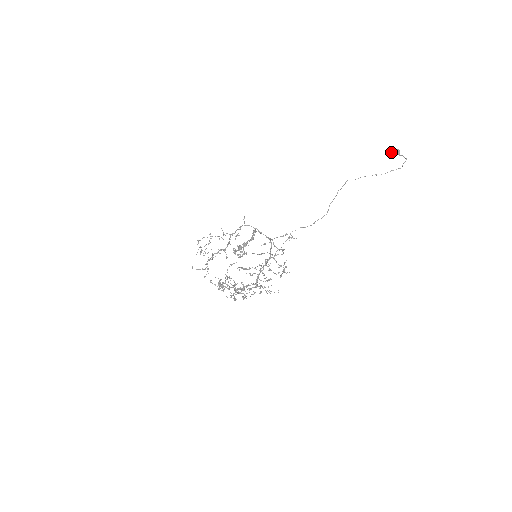
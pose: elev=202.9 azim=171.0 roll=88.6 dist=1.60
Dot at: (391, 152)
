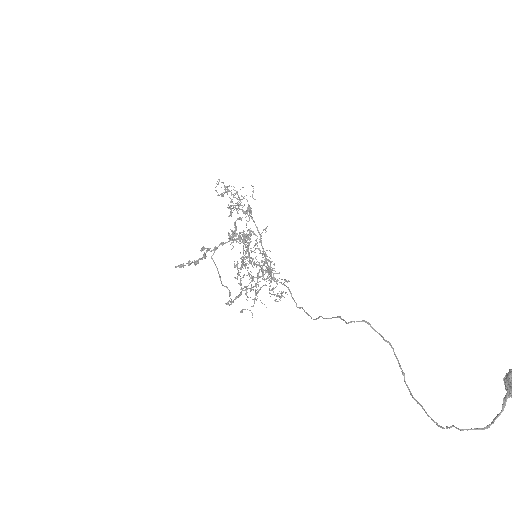
Dot at: (509, 370)
